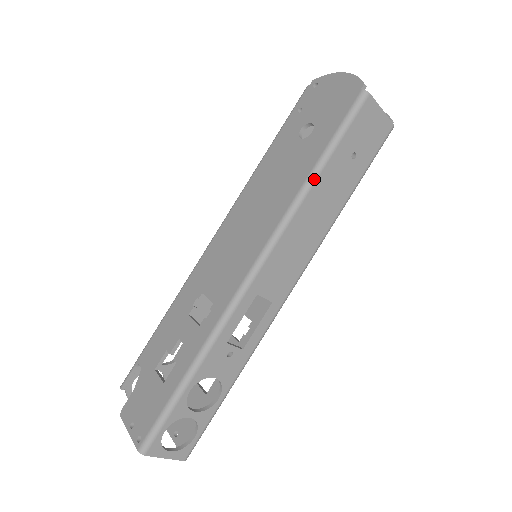
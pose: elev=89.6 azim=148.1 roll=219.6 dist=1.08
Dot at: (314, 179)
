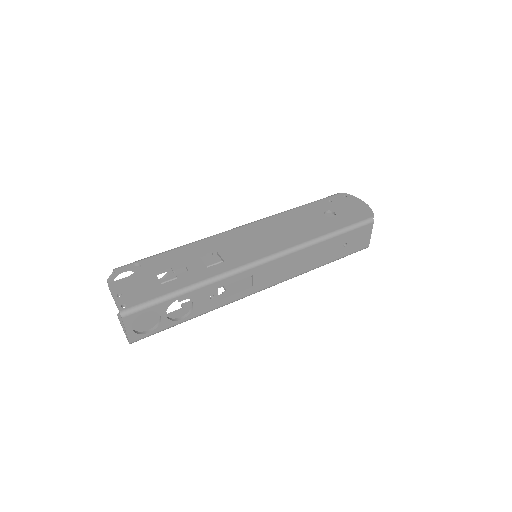
Dot at: (324, 239)
